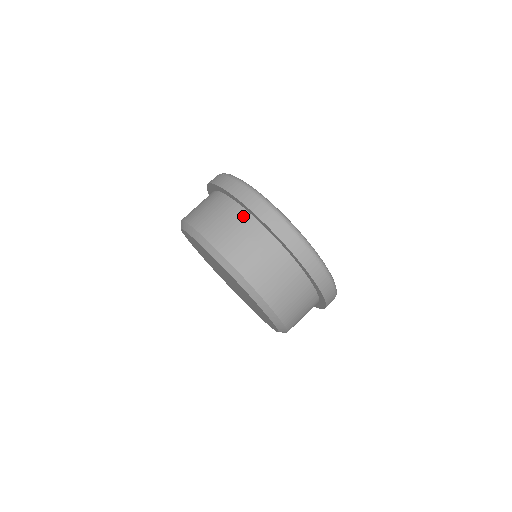
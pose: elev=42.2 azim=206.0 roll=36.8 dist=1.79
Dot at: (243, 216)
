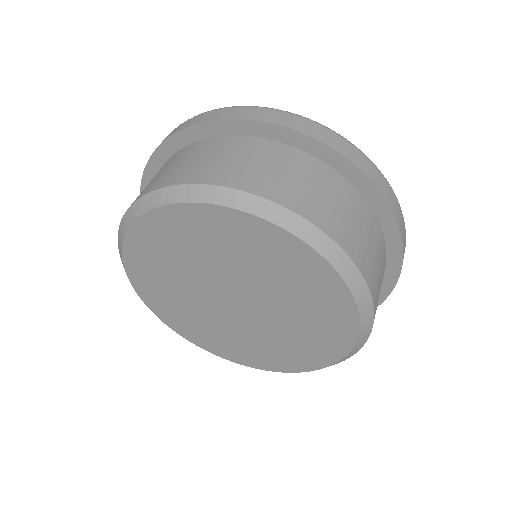
Dot at: (276, 148)
